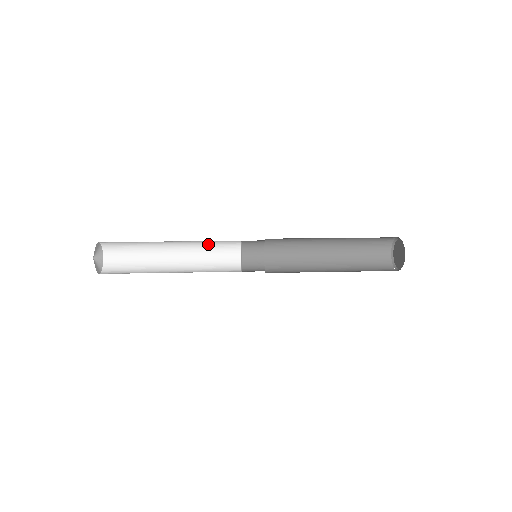
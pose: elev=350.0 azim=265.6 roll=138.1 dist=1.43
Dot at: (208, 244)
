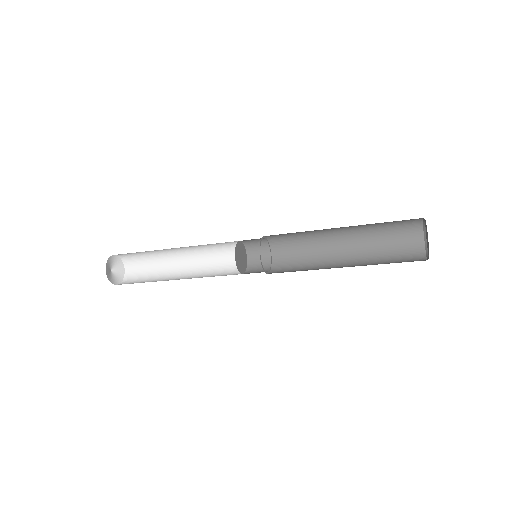
Dot at: (215, 259)
